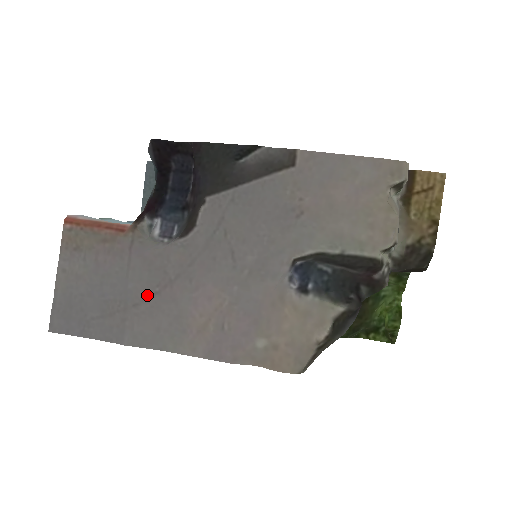
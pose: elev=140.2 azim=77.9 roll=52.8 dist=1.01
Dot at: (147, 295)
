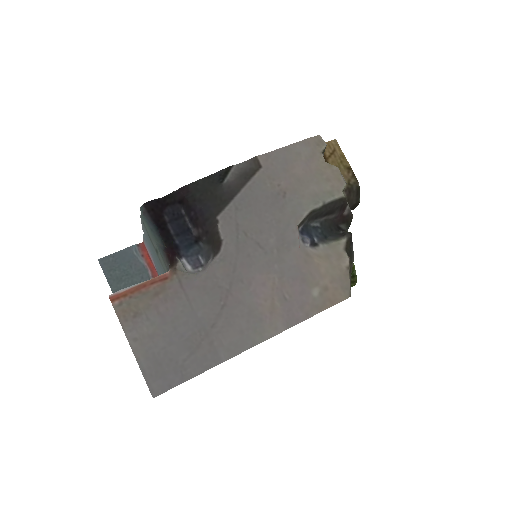
Dot at: (217, 312)
